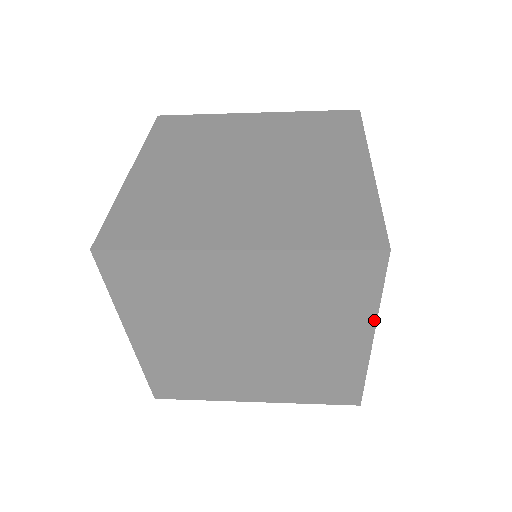
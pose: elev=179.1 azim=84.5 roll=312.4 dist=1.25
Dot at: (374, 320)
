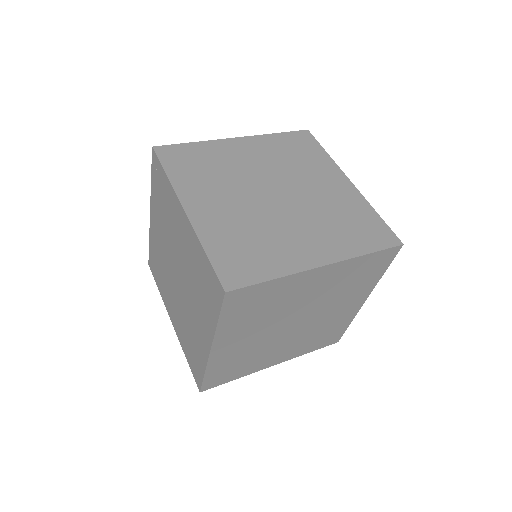
Dot at: (374, 286)
